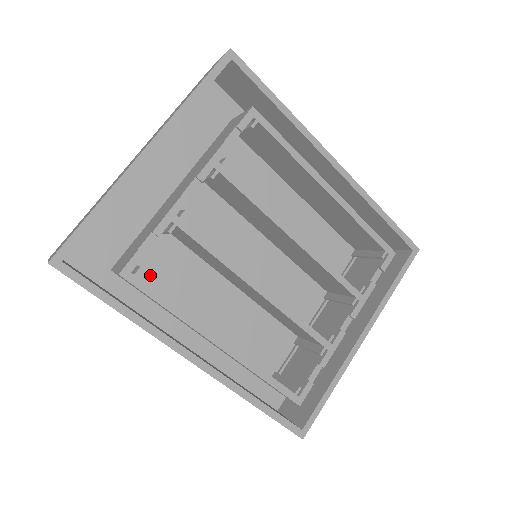
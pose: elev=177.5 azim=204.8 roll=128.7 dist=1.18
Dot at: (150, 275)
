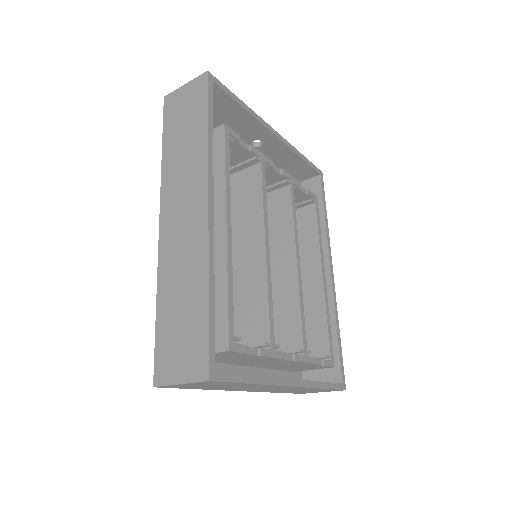
Dot at: occluded
